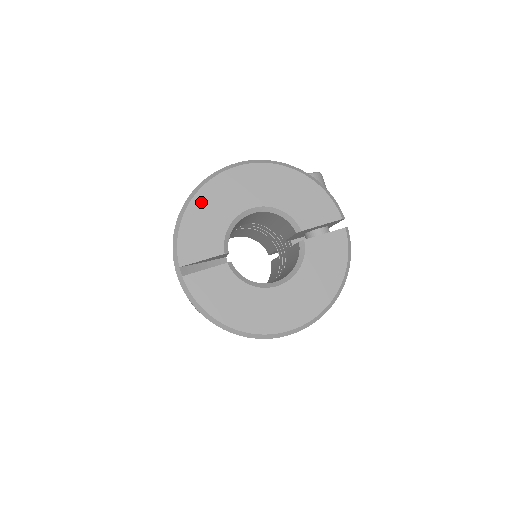
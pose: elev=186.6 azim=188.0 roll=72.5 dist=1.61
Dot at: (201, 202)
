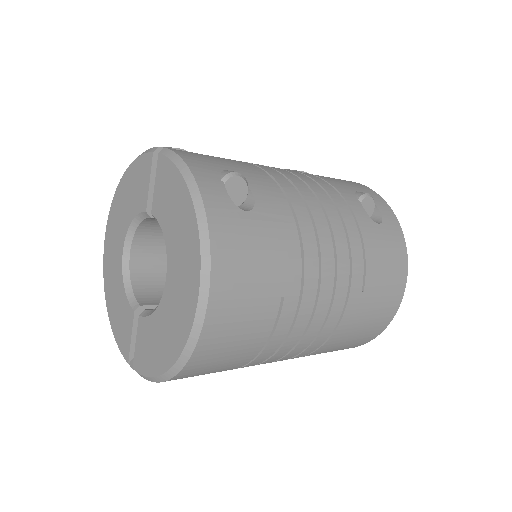
Dot at: (109, 298)
